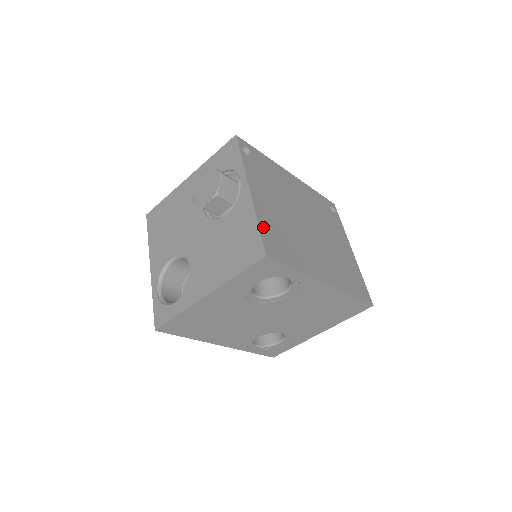
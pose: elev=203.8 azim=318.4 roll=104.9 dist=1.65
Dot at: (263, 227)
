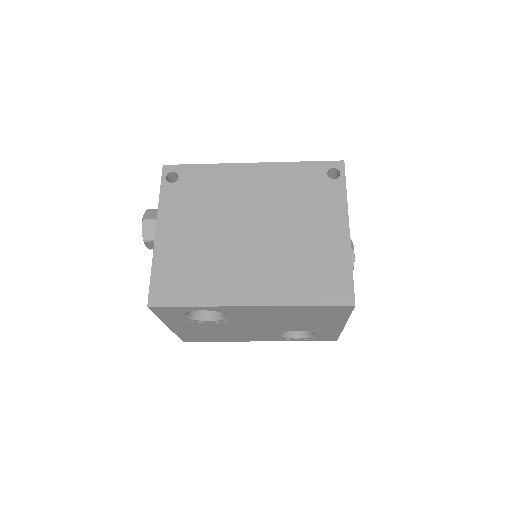
Dot at: (158, 272)
